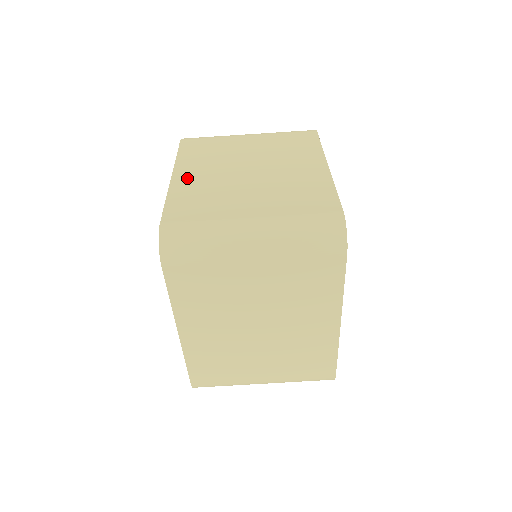
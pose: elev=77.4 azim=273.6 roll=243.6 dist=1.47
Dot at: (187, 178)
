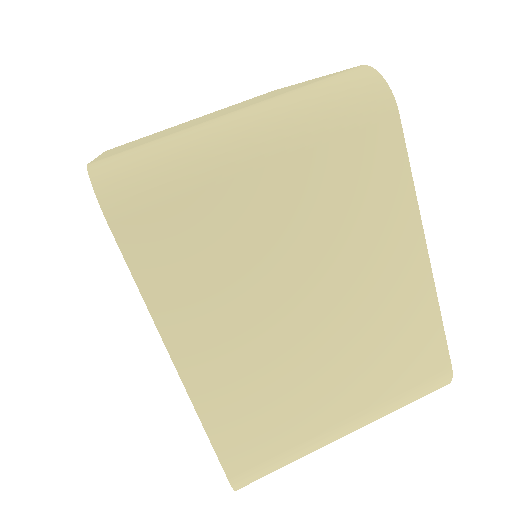
Dot at: occluded
